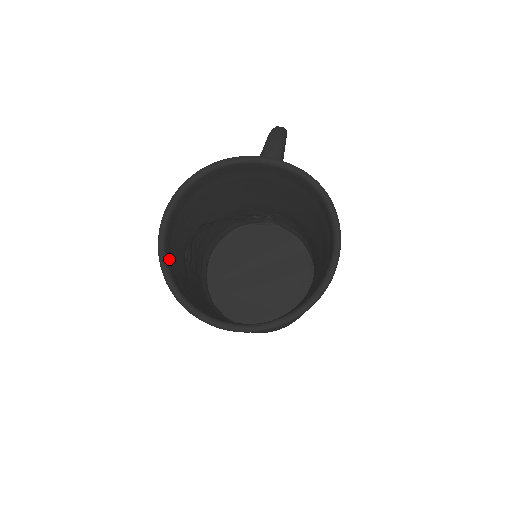
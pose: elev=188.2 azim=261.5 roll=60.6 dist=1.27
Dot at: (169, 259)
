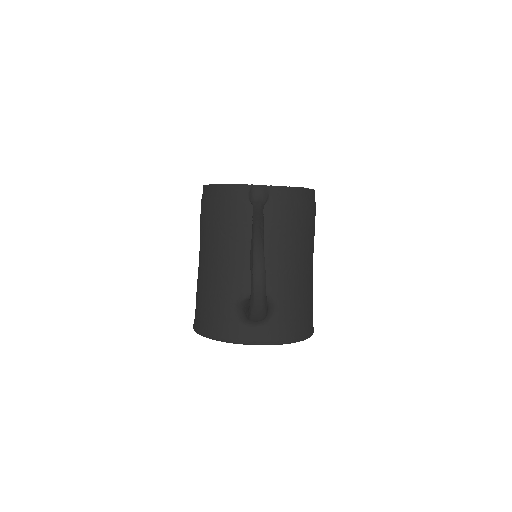
Dot at: occluded
